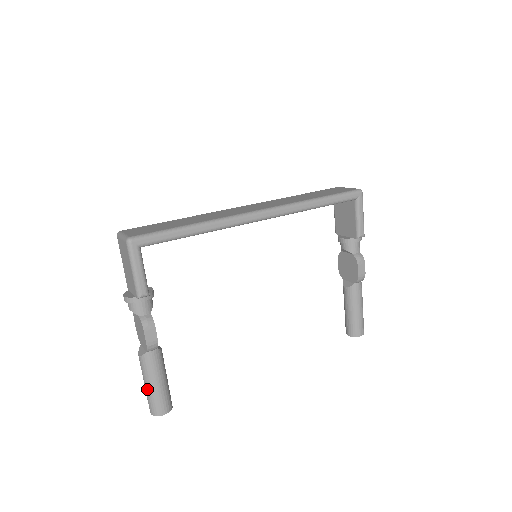
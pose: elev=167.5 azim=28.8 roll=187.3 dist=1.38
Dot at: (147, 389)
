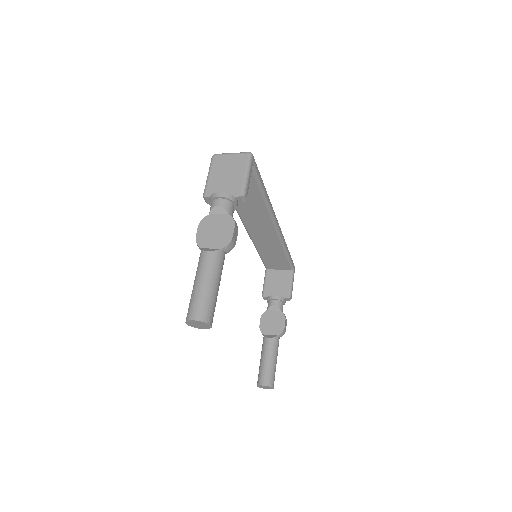
Dot at: (206, 288)
